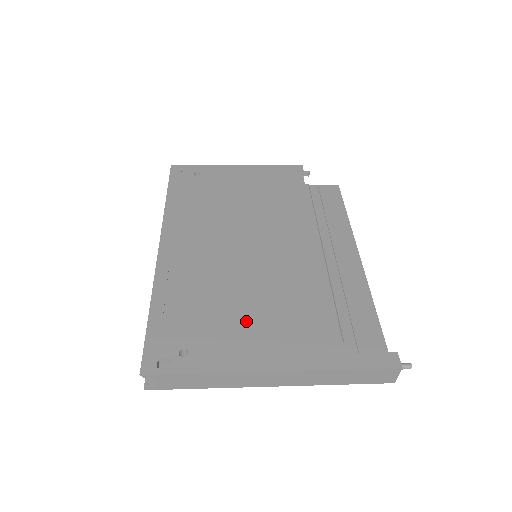
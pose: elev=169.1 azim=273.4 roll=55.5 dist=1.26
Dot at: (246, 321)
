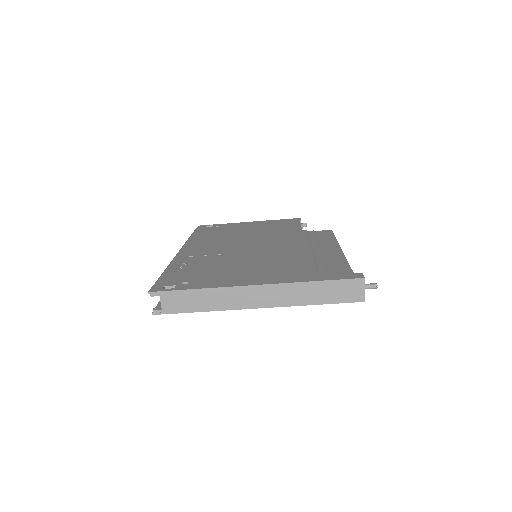
Dot at: (238, 270)
